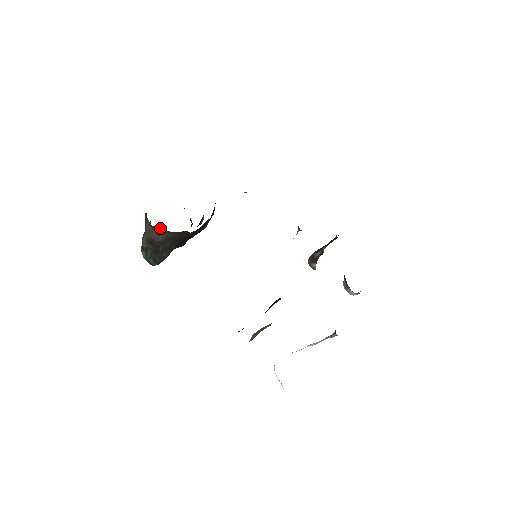
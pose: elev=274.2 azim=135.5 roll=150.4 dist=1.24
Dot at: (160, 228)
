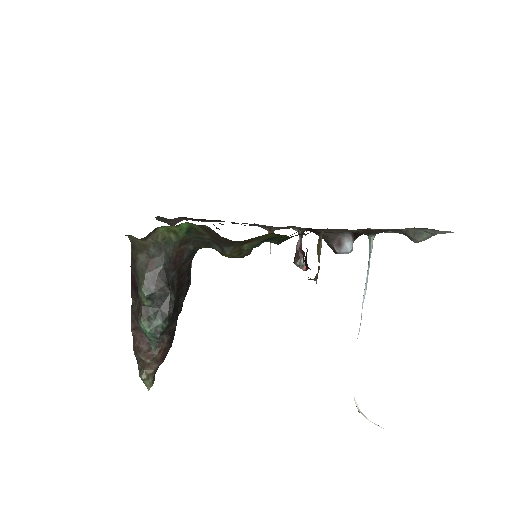
Dot at: (162, 235)
